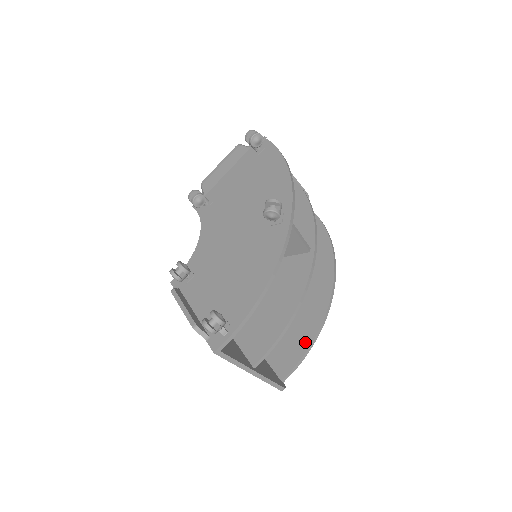
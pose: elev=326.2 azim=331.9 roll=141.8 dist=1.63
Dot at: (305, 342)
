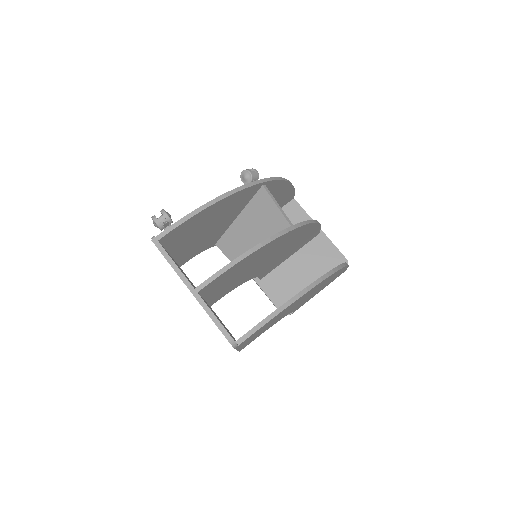
Dot at: occluded
